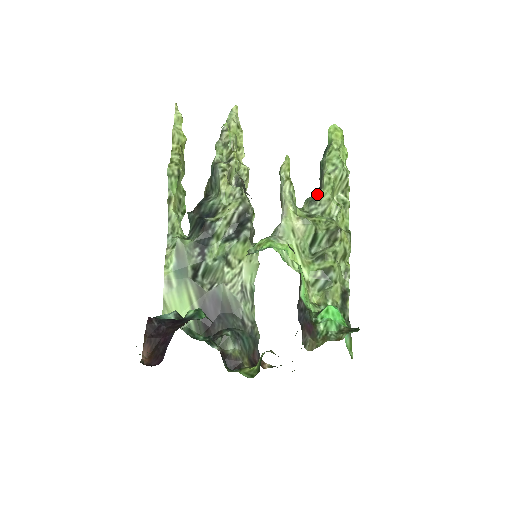
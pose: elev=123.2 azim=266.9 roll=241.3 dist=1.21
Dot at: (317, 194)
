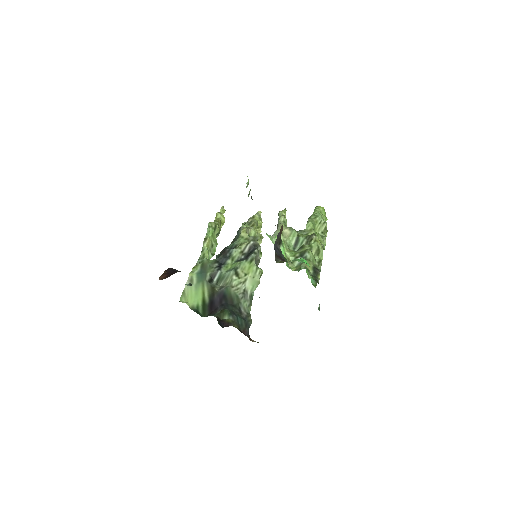
Dot at: occluded
